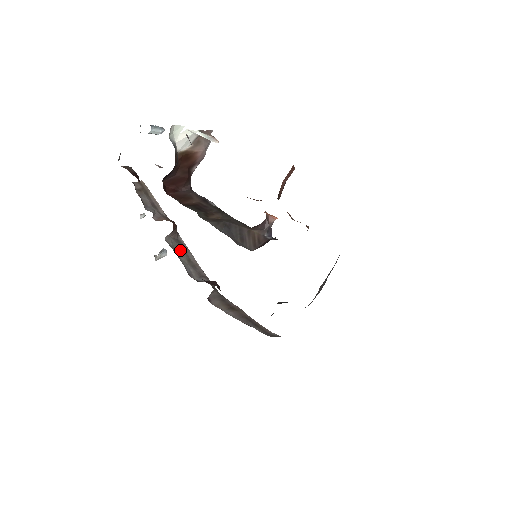
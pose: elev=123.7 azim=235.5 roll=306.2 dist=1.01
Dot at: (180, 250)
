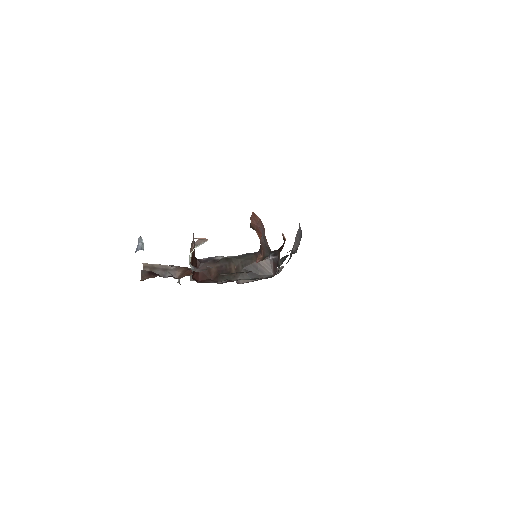
Dot at: occluded
